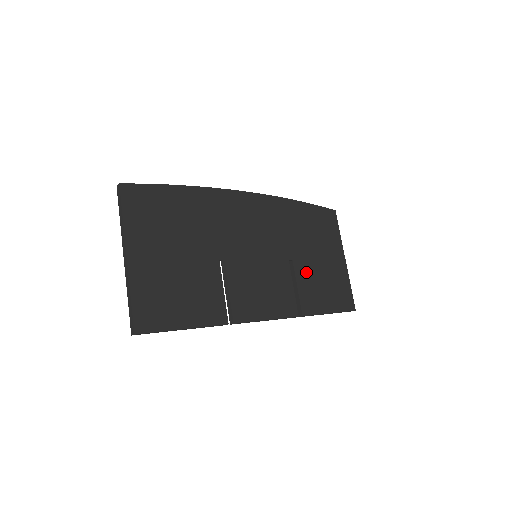
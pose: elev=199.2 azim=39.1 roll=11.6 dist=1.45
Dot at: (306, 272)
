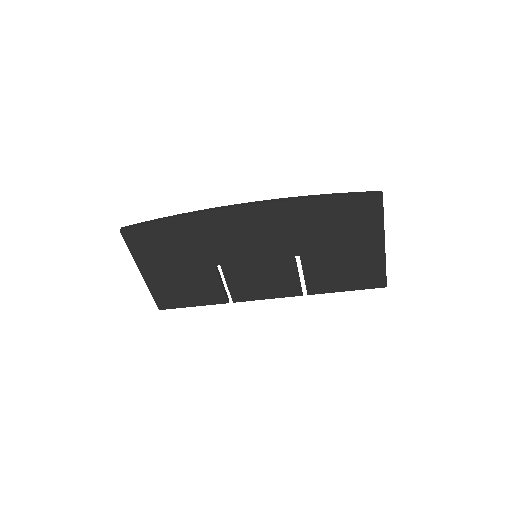
Dot at: (317, 263)
